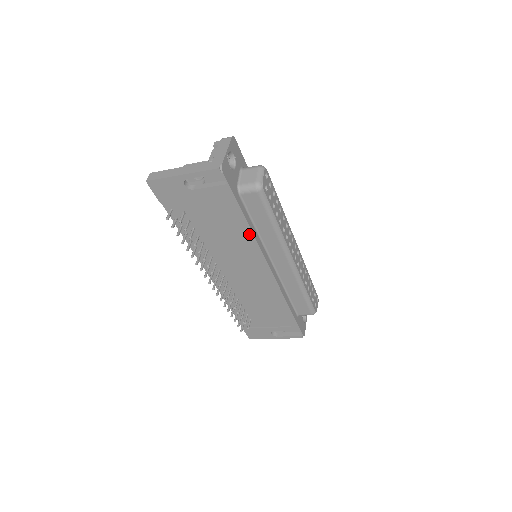
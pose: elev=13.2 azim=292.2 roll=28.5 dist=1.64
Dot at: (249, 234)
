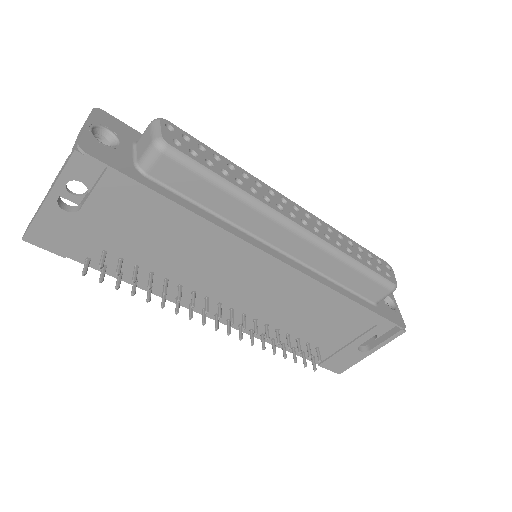
Dot at: (204, 225)
